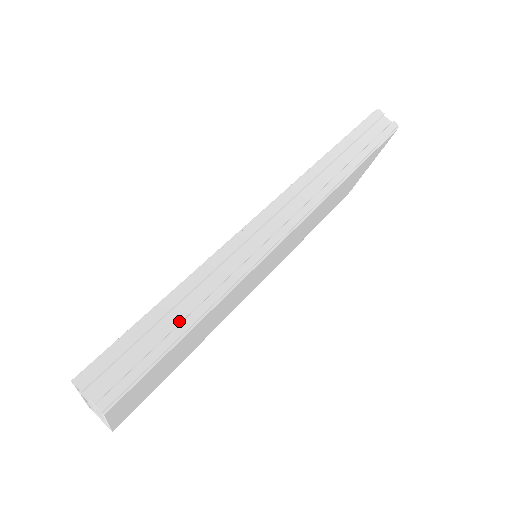
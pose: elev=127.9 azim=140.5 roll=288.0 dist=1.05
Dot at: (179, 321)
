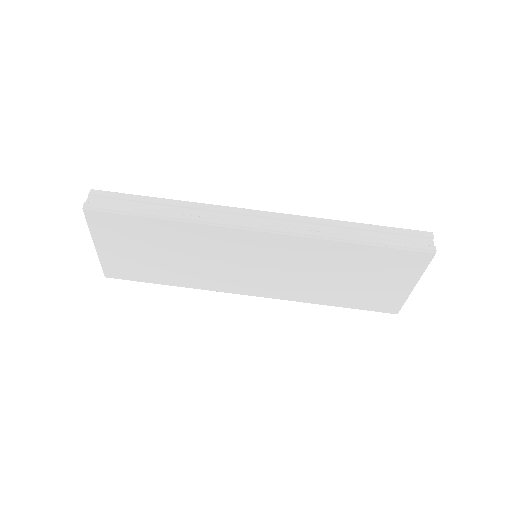
Dot at: (155, 211)
